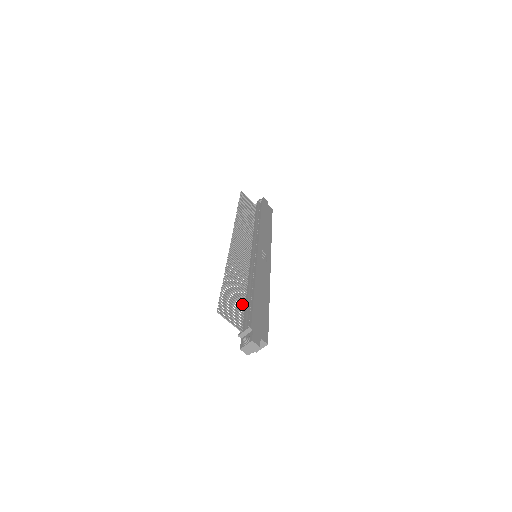
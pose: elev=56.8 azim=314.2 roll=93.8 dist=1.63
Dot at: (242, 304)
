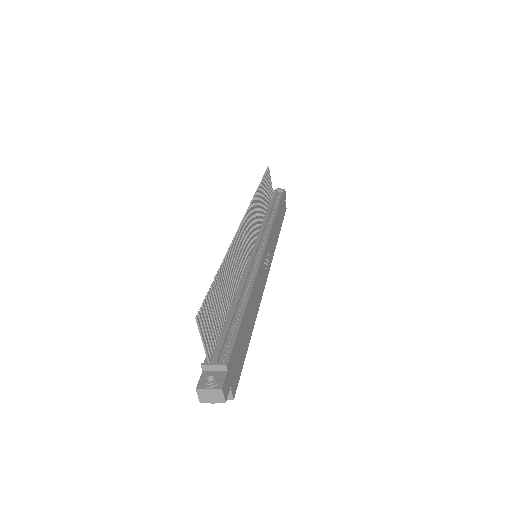
Dot at: (223, 317)
